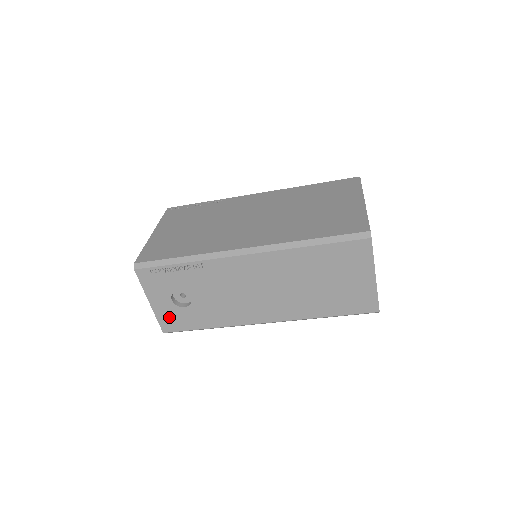
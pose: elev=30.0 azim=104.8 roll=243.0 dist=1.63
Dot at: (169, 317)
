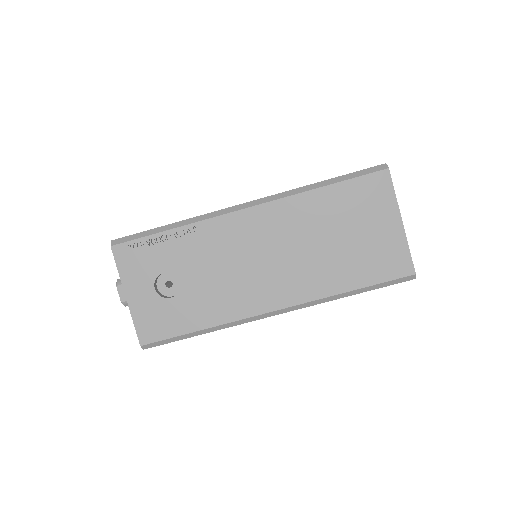
Dot at: (150, 317)
